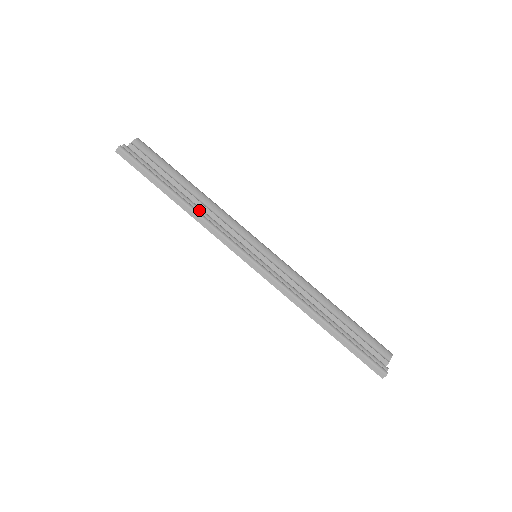
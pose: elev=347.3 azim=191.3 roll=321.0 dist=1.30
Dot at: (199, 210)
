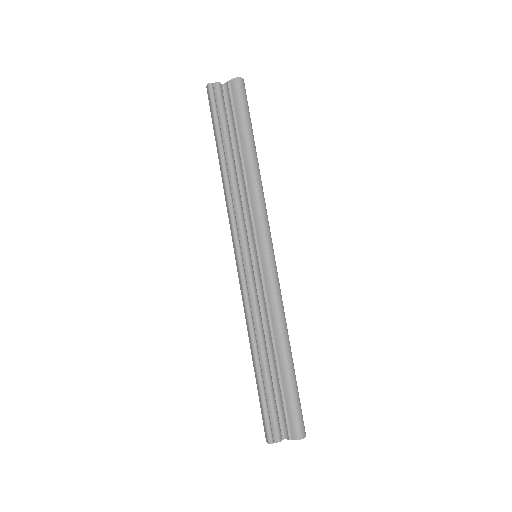
Dot at: (232, 183)
